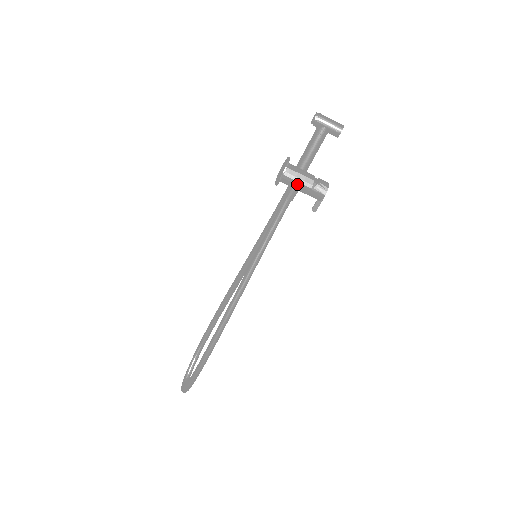
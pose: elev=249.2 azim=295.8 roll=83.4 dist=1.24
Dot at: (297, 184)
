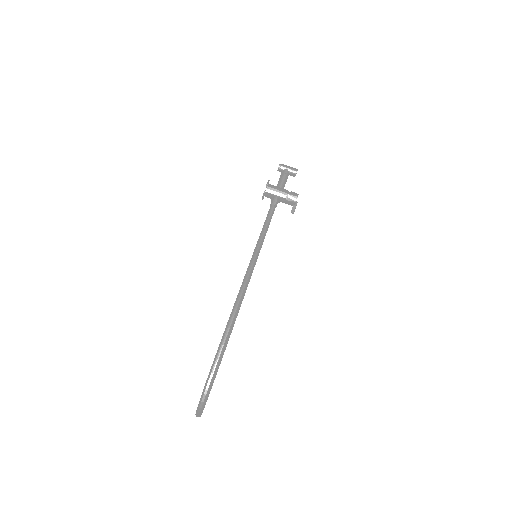
Dot at: (278, 192)
